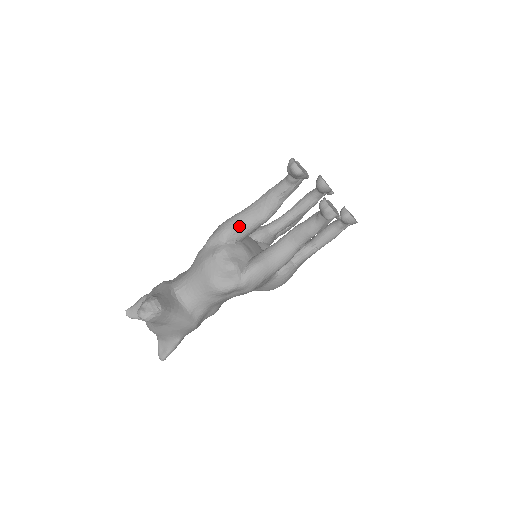
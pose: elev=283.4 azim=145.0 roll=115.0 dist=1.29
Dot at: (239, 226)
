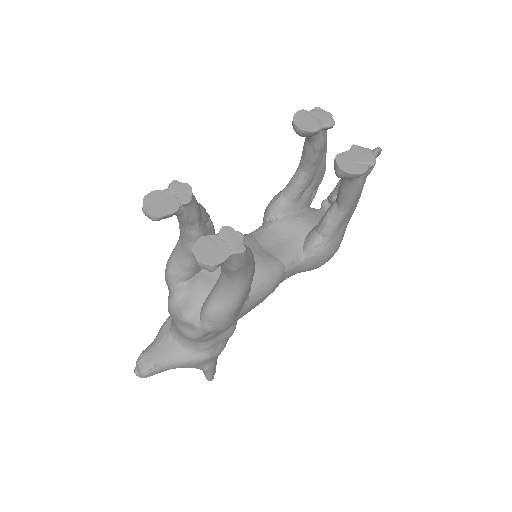
Dot at: (177, 266)
